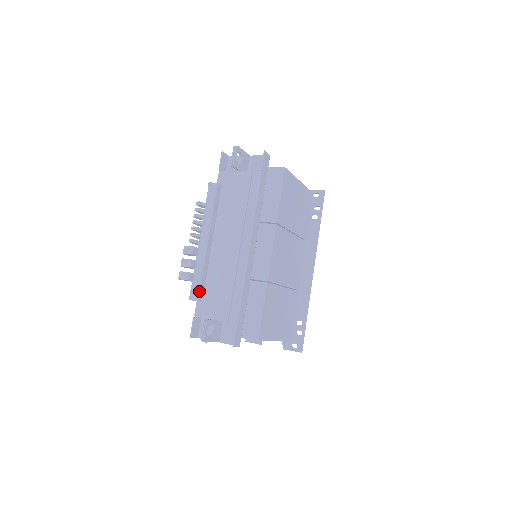
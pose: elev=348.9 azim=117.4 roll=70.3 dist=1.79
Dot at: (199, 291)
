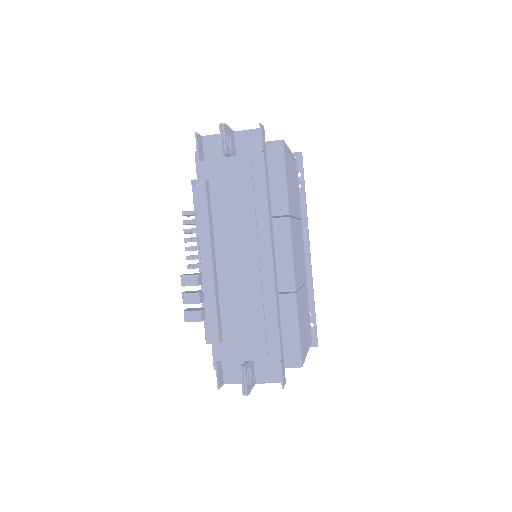
Dot at: (218, 330)
